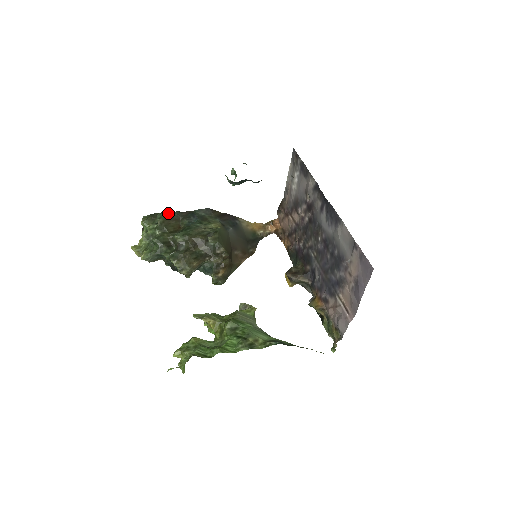
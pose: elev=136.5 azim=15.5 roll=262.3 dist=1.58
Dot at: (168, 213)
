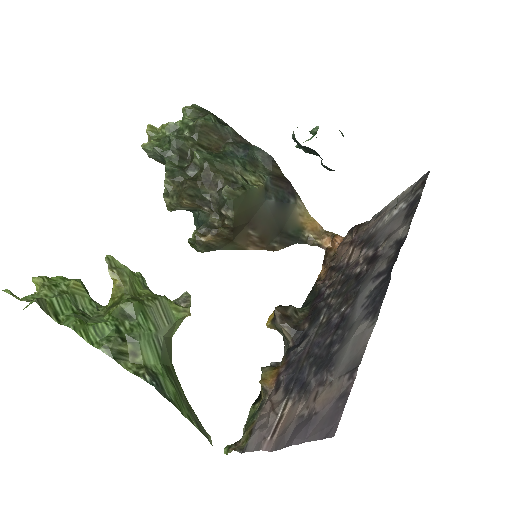
Dot at: (222, 123)
